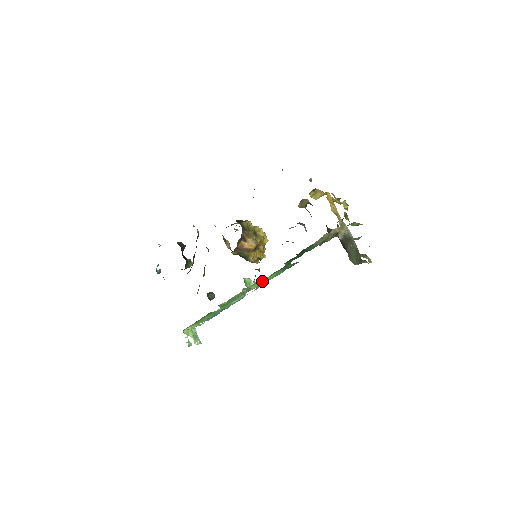
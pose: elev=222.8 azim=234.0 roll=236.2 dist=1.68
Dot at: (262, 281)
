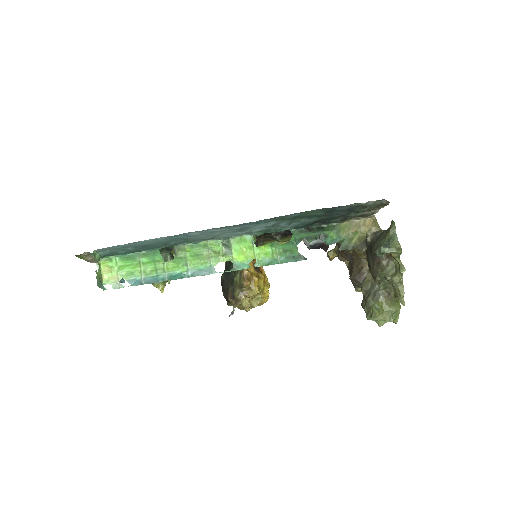
Dot at: (250, 252)
